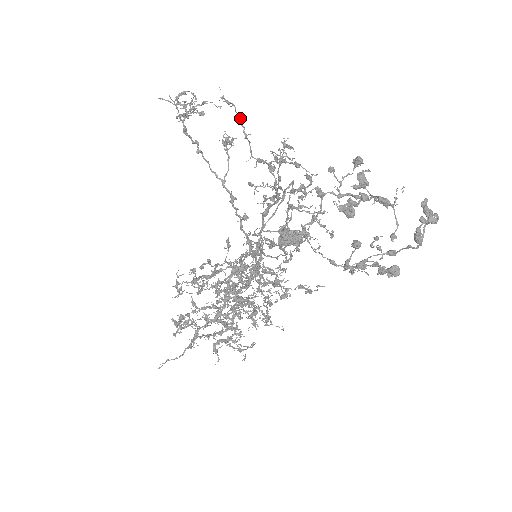
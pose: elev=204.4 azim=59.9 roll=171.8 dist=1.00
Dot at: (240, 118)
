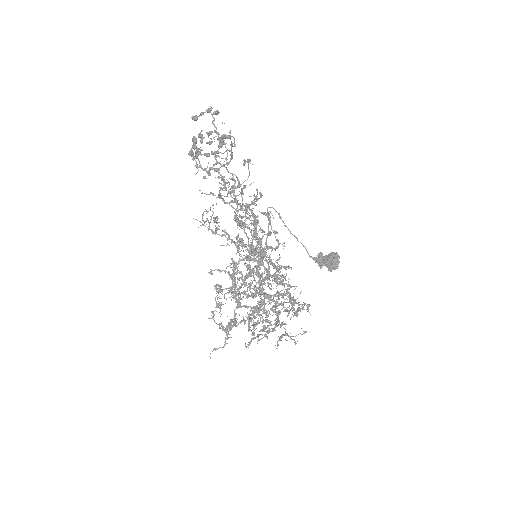
Dot at: (219, 197)
